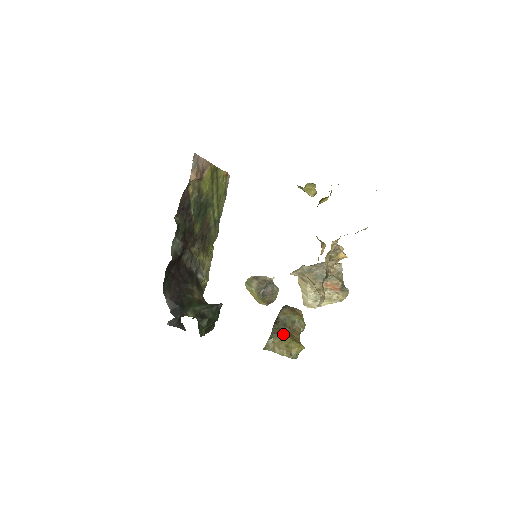
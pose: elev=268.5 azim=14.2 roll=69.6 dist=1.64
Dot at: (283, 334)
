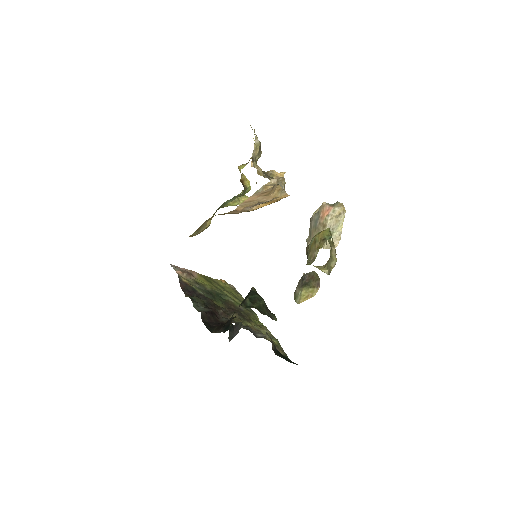
Dot at: occluded
